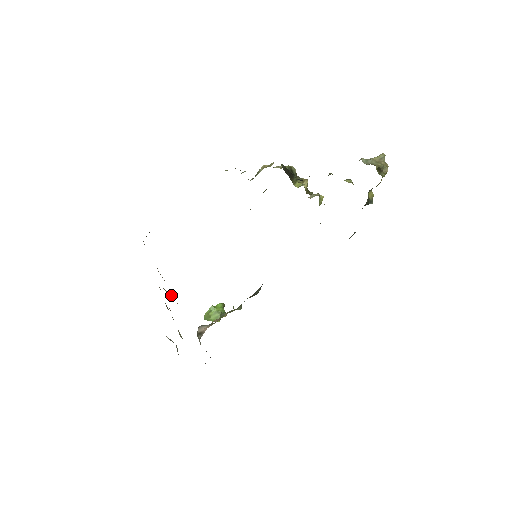
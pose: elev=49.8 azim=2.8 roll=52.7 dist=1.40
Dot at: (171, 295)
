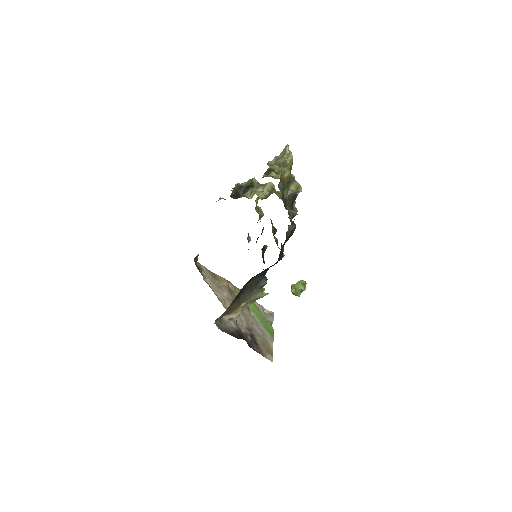
Dot at: (217, 294)
